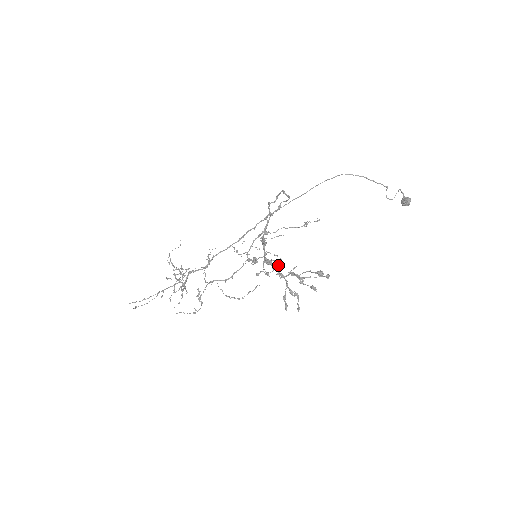
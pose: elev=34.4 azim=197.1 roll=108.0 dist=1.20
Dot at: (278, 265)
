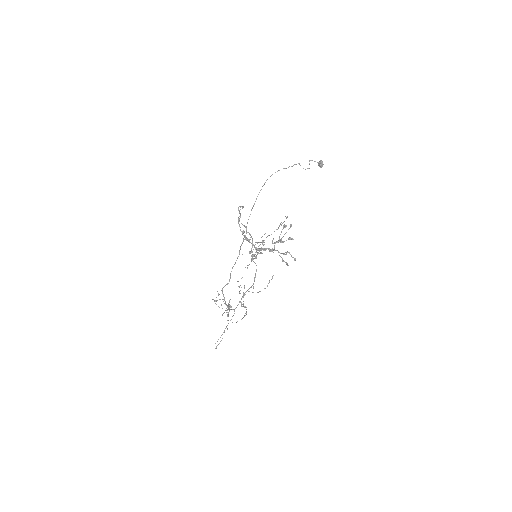
Dot at: (264, 244)
